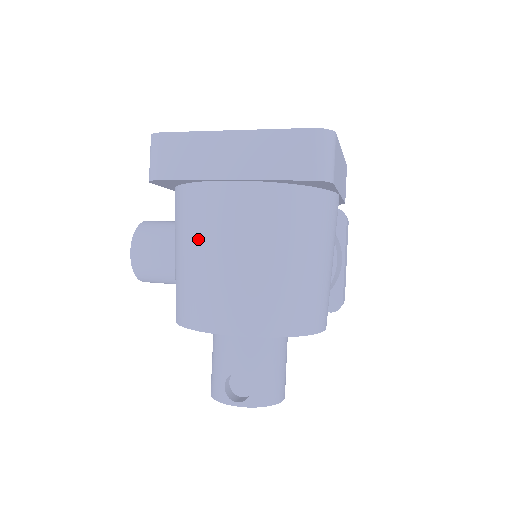
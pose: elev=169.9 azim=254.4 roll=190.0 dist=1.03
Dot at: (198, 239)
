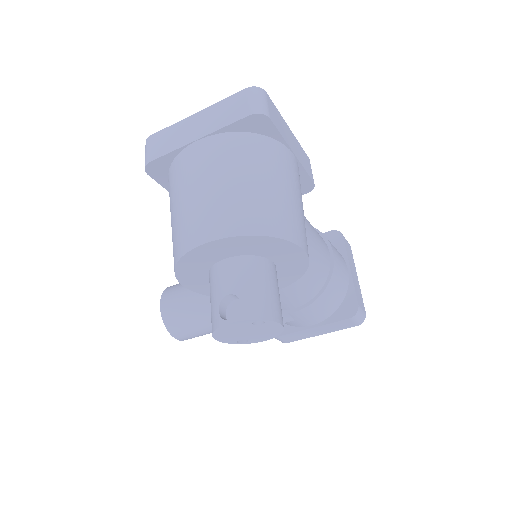
Dot at: (180, 190)
